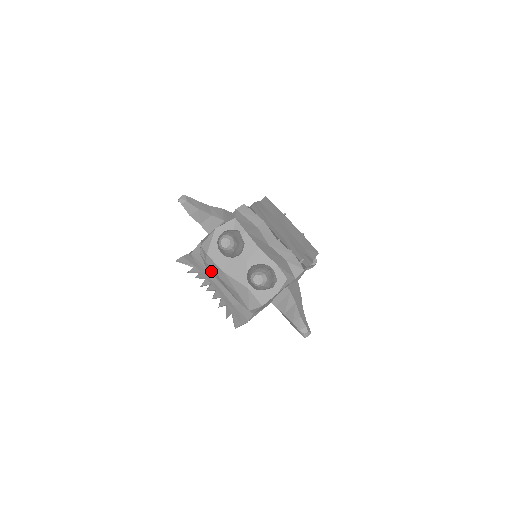
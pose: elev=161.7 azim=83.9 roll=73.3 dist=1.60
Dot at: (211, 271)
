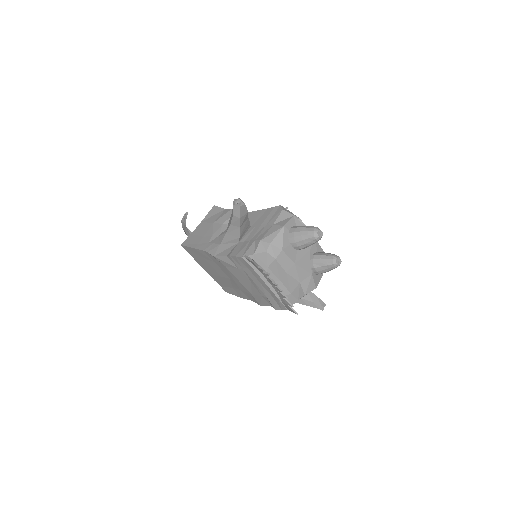
Dot at: (274, 267)
